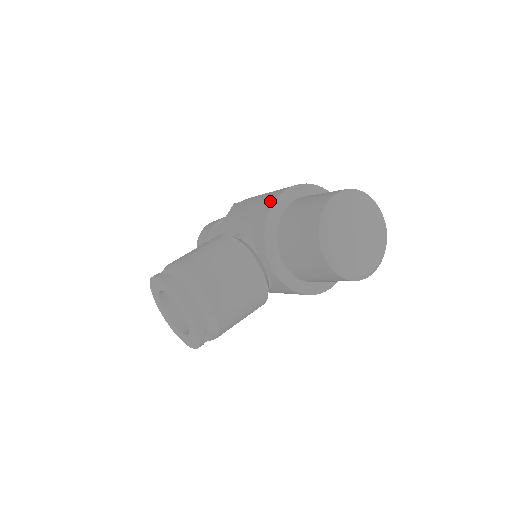
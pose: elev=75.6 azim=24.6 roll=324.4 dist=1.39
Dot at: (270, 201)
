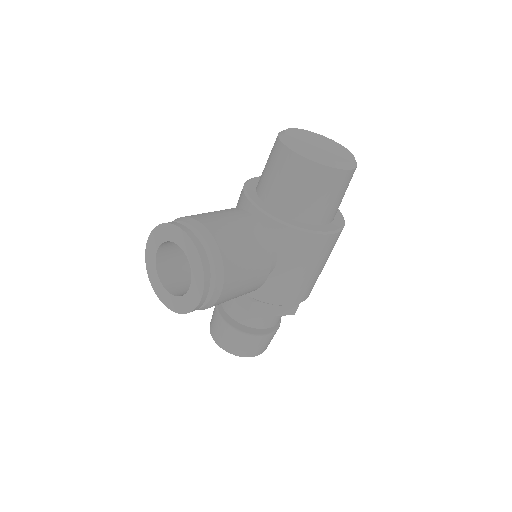
Dot at: occluded
